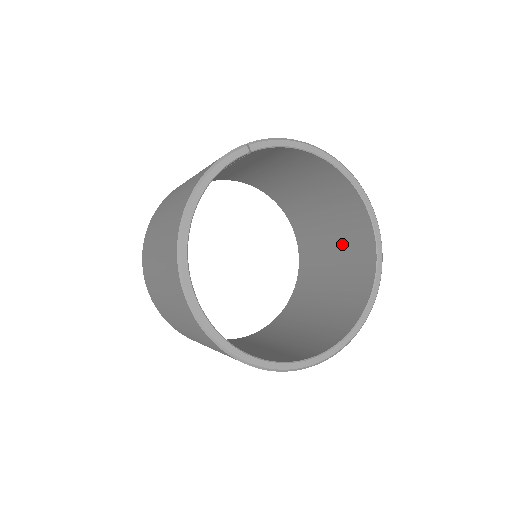
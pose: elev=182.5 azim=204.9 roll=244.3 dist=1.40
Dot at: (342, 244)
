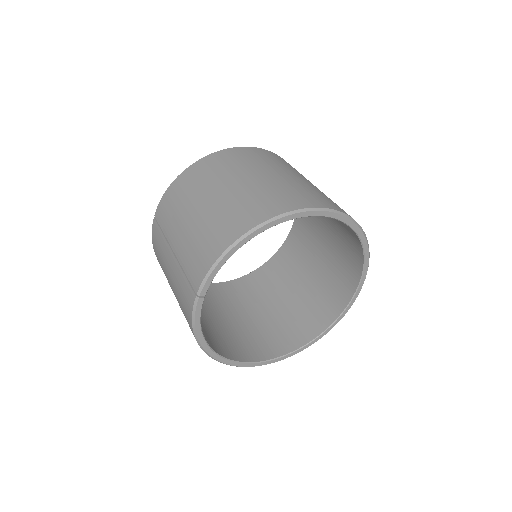
Dot at: occluded
